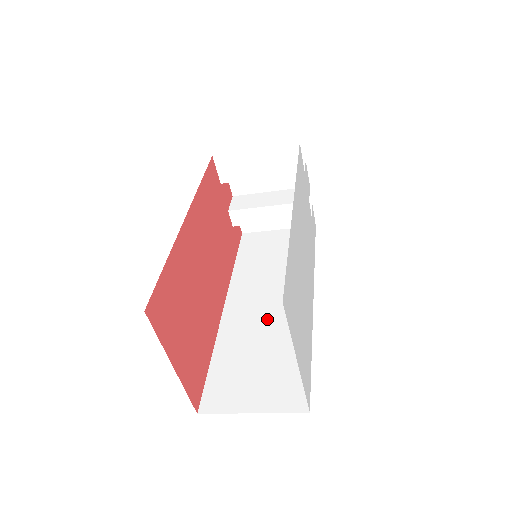
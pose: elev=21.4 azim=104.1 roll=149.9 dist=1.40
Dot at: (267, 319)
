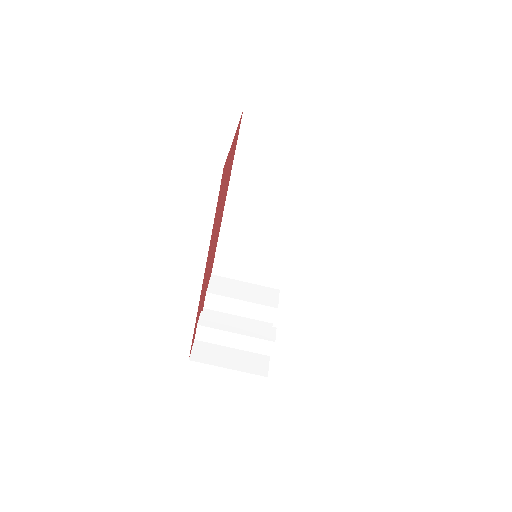
Dot at: occluded
